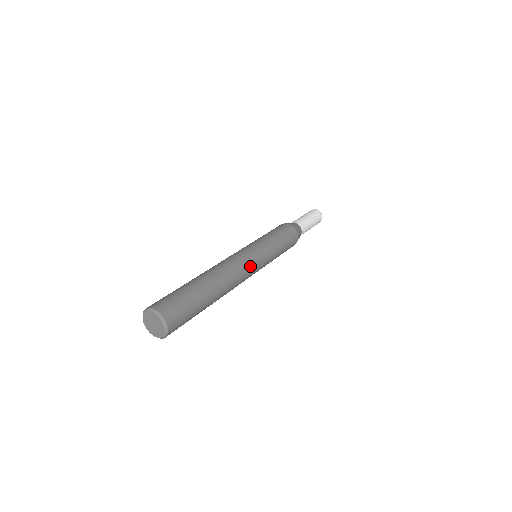
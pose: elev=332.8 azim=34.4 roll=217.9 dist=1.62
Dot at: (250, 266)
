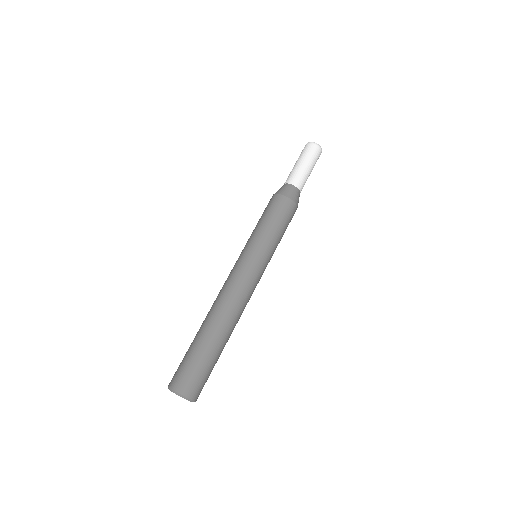
Dot at: (248, 282)
